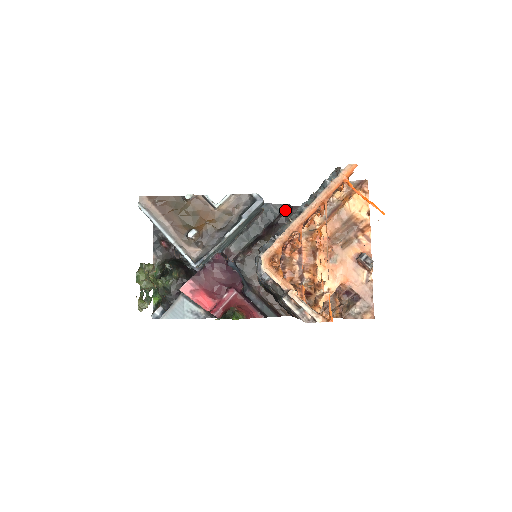
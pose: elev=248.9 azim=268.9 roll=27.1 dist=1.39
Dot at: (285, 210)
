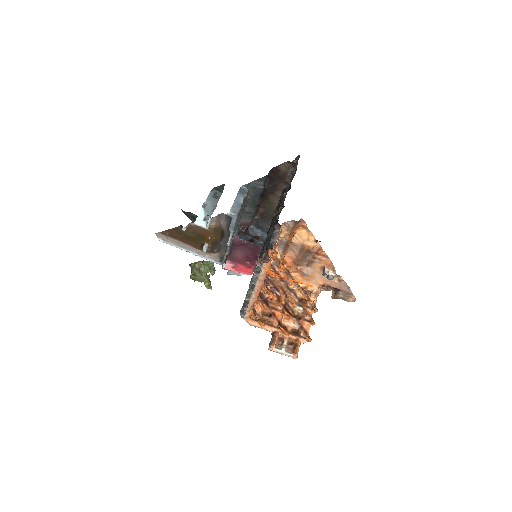
Dot at: (267, 177)
